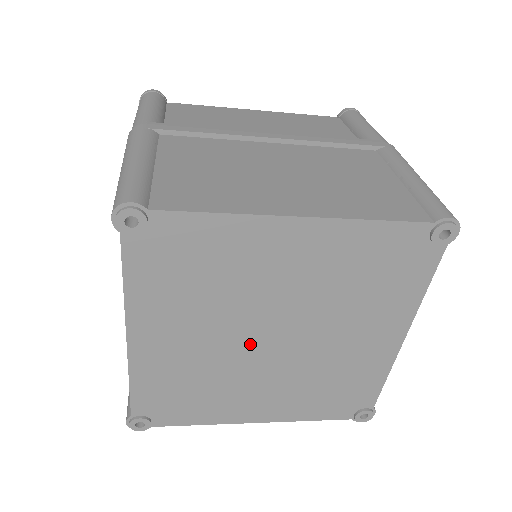
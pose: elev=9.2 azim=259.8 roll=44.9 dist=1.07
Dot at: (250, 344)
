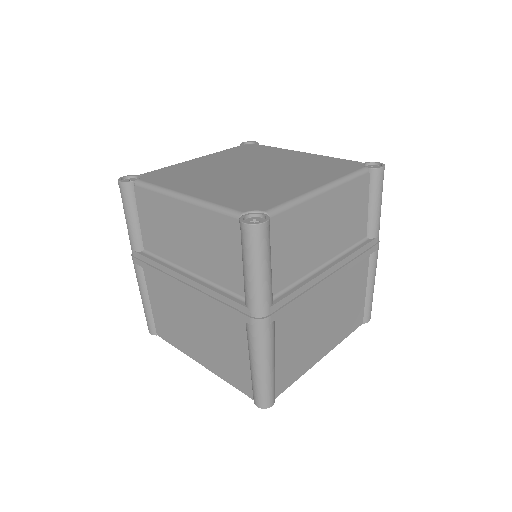
Dot at: occluded
